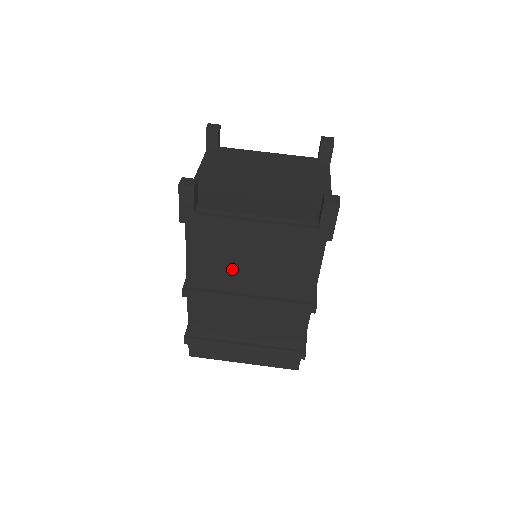
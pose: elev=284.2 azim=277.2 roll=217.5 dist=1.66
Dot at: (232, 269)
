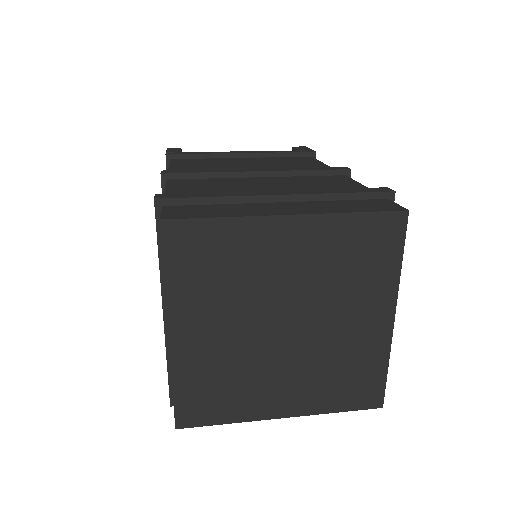
Dot at: (226, 168)
